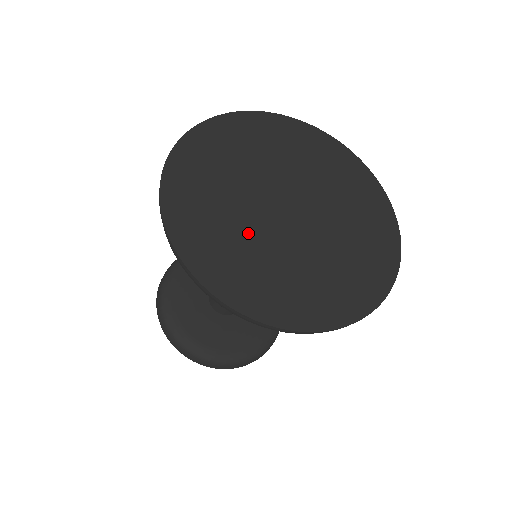
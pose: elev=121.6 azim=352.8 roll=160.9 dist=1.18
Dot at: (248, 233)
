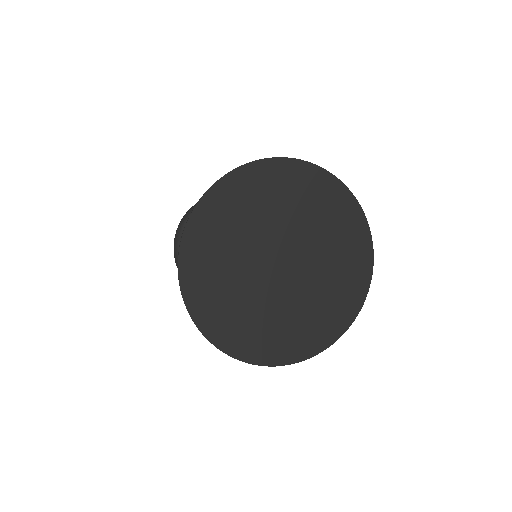
Dot at: (239, 256)
